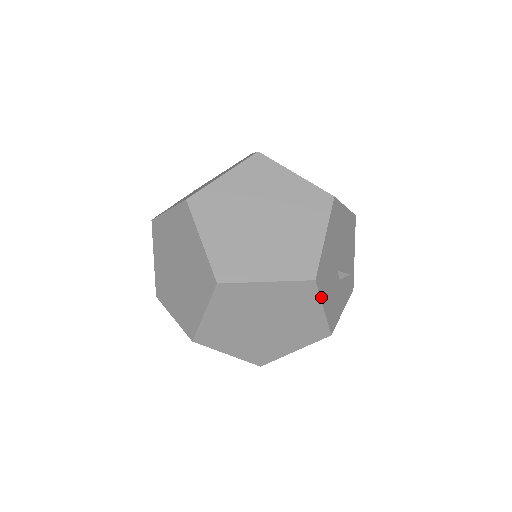
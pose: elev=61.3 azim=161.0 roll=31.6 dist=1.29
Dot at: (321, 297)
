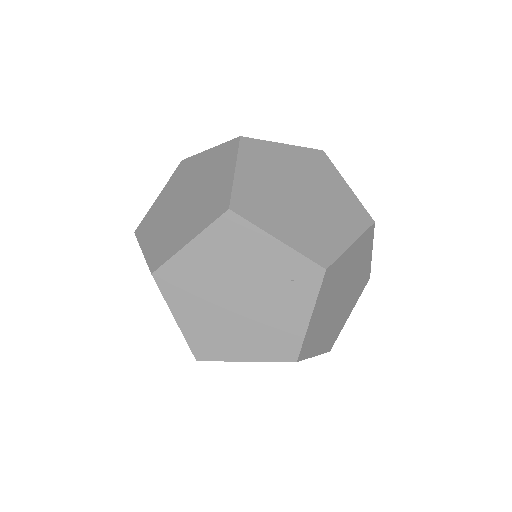
Dot at: occluded
